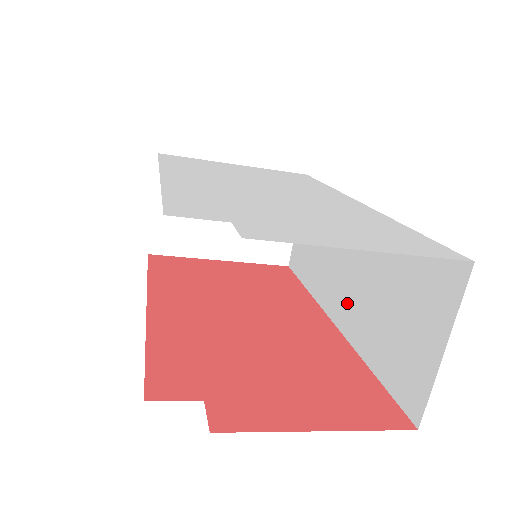
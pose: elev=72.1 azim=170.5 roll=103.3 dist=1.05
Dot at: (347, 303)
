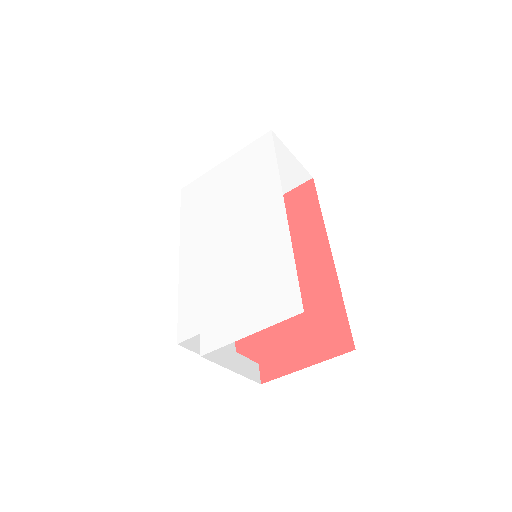
Dot at: occluded
